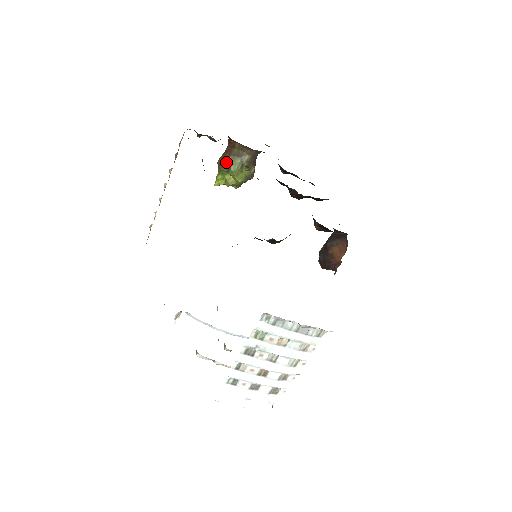
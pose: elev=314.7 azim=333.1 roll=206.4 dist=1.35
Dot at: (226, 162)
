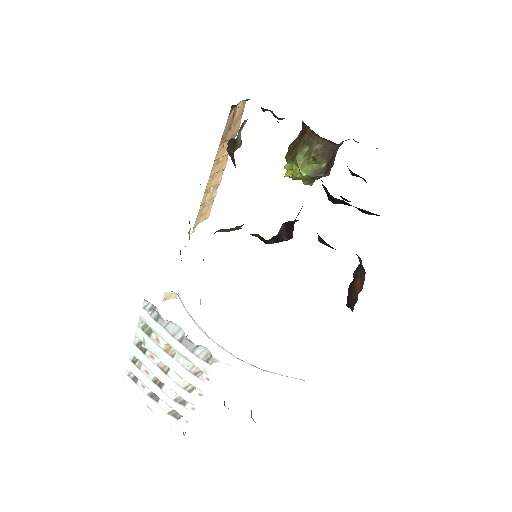
Dot at: (294, 149)
